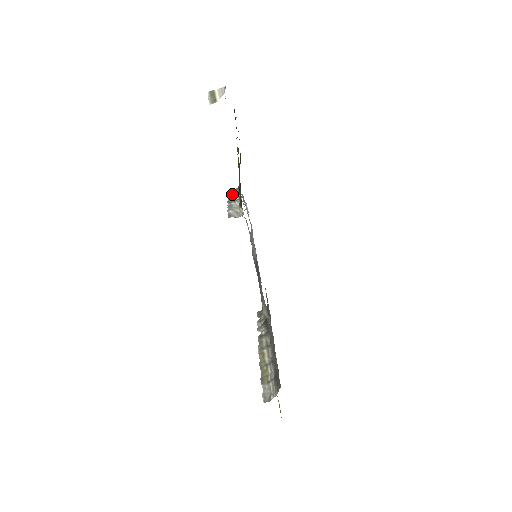
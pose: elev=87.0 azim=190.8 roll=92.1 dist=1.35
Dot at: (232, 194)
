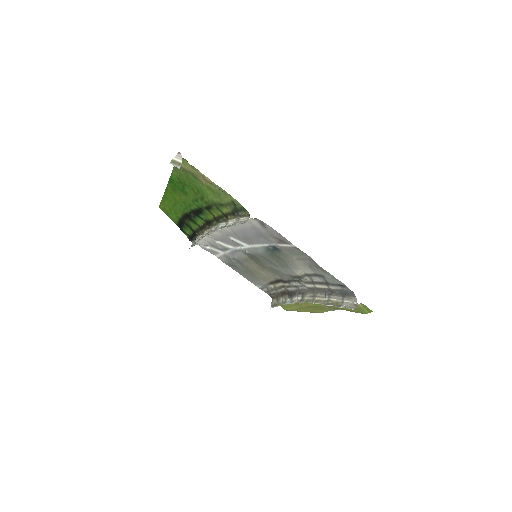
Dot at: (210, 231)
